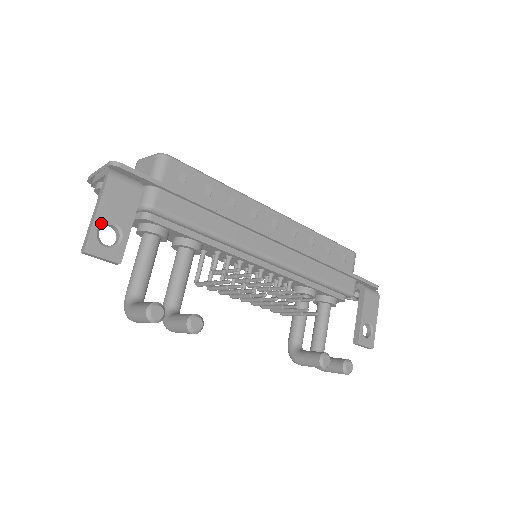
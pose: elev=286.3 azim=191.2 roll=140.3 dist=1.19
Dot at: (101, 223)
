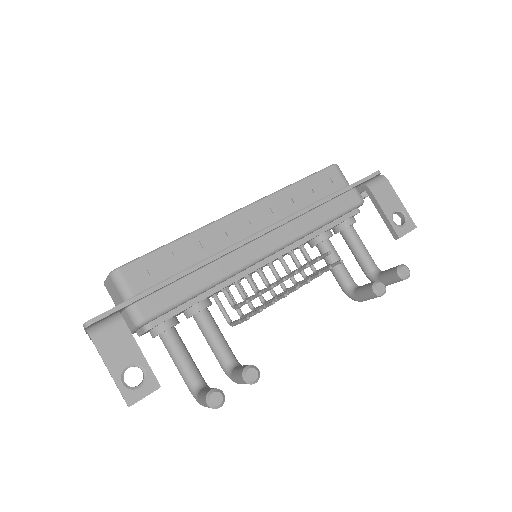
Dot at: (120, 376)
